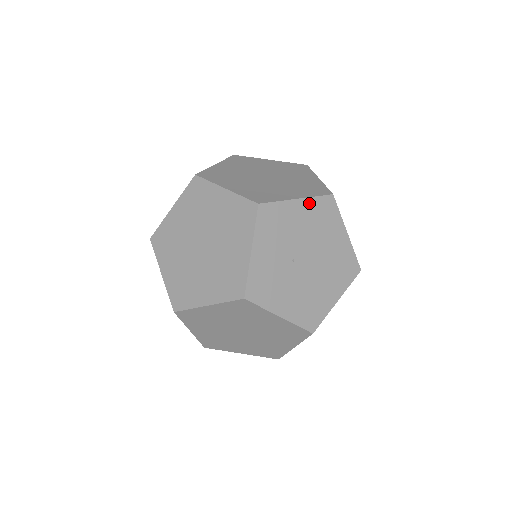
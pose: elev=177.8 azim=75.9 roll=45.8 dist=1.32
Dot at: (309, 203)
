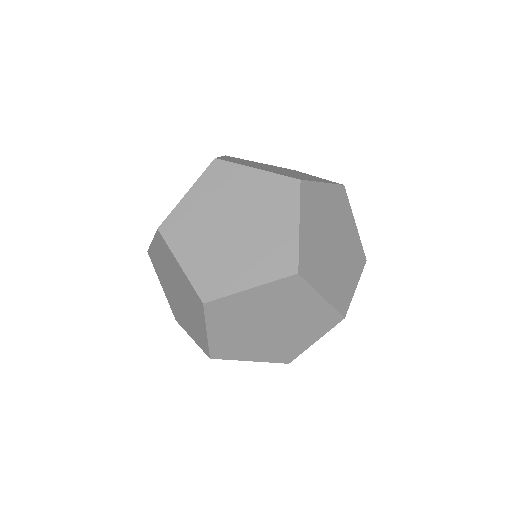
Dot at: occluded
